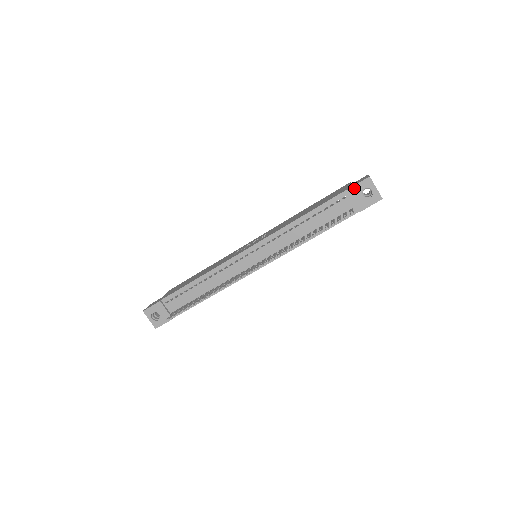
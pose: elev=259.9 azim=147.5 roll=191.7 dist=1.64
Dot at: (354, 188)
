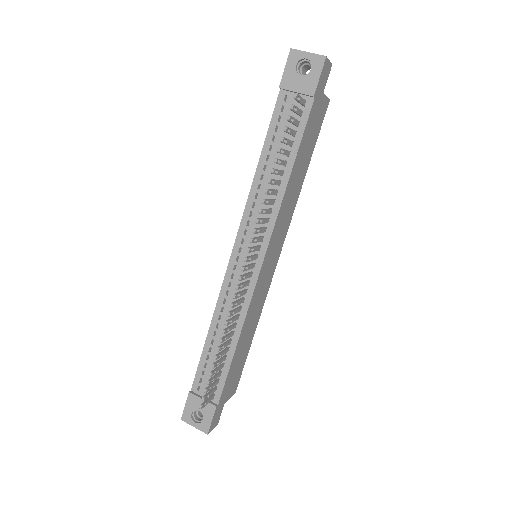
Dot at: (285, 76)
